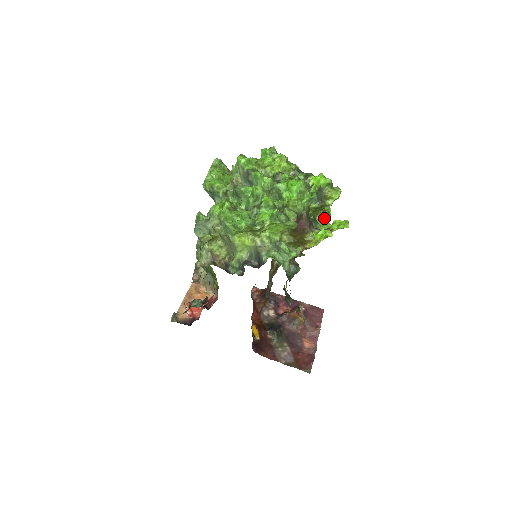
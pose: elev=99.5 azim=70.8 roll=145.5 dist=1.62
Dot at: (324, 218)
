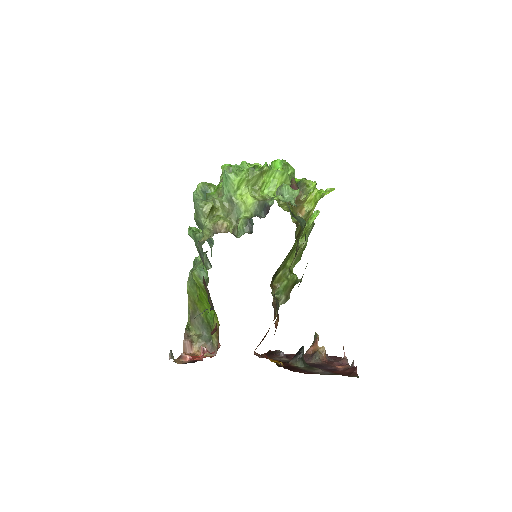
Dot at: occluded
